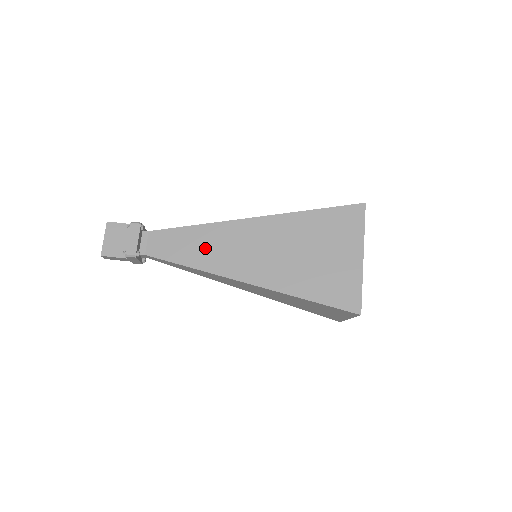
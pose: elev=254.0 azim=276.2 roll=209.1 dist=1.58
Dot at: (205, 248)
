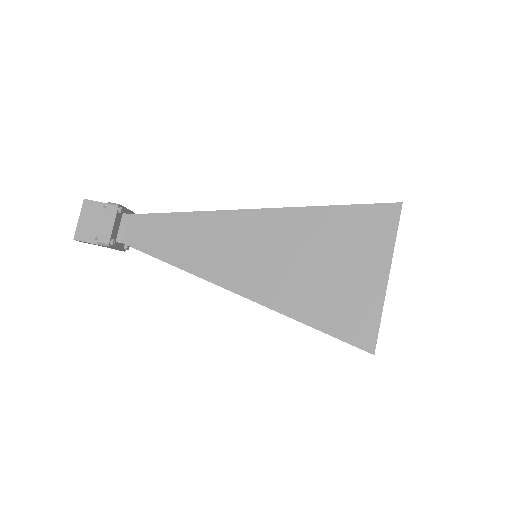
Dot at: (191, 242)
